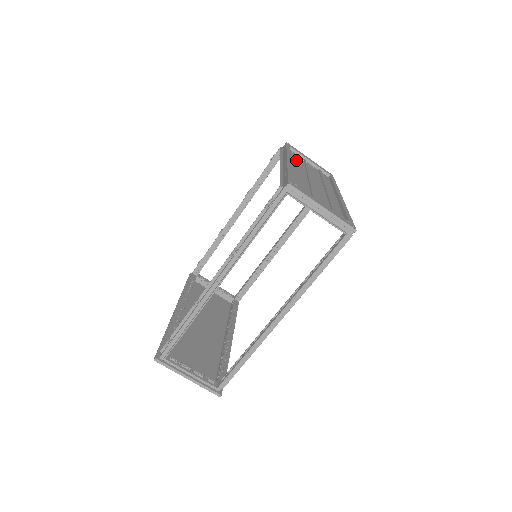
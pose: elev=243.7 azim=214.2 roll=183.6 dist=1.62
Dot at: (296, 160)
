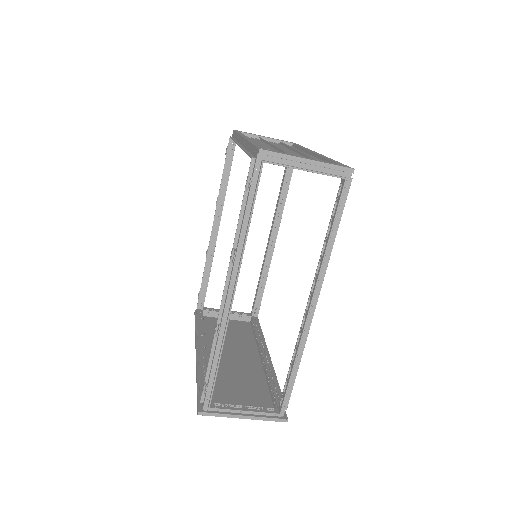
Dot at: occluded
